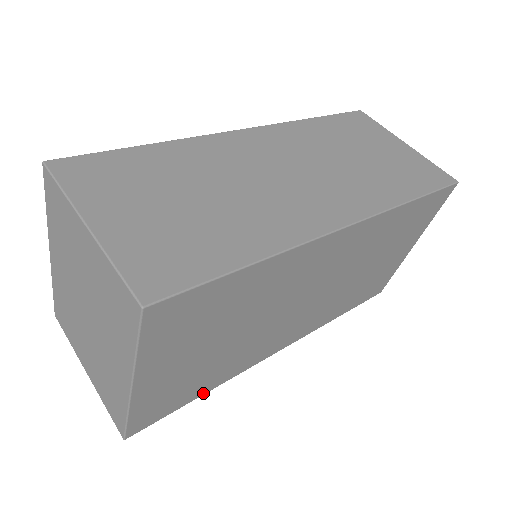
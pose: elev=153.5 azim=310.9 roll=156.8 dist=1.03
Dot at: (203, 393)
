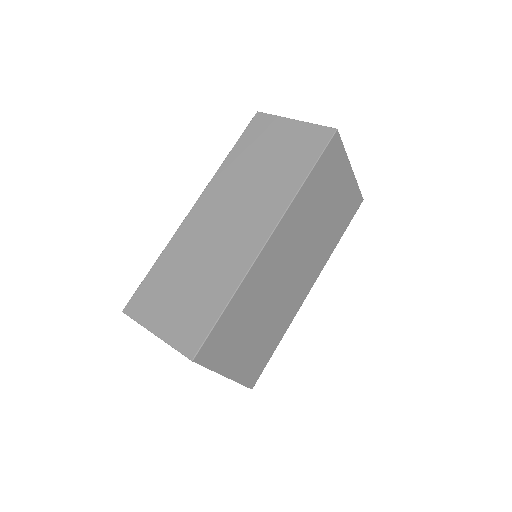
Dot at: (277, 344)
